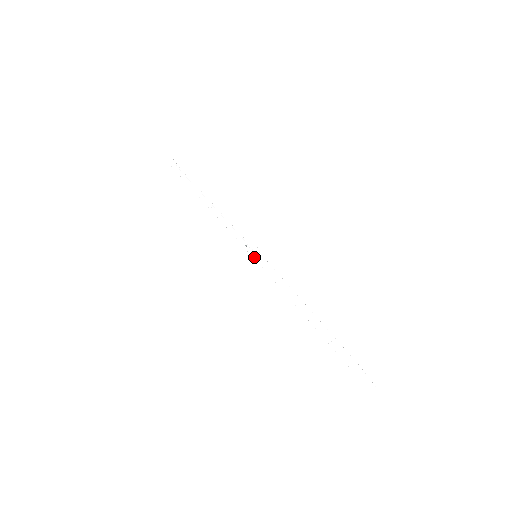
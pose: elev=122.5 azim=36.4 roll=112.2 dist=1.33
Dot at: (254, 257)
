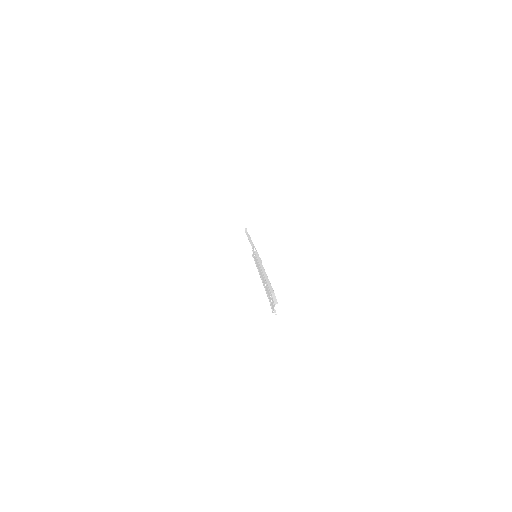
Dot at: occluded
